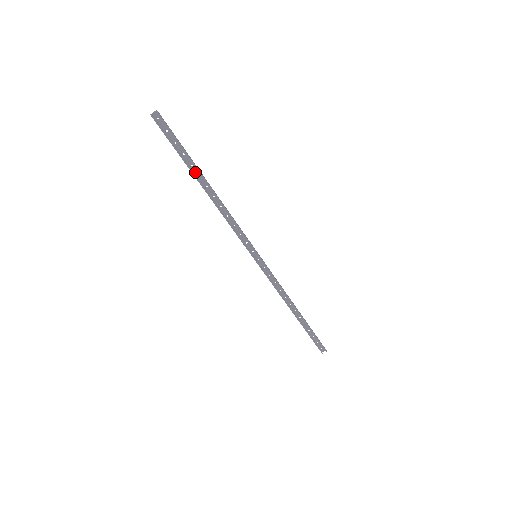
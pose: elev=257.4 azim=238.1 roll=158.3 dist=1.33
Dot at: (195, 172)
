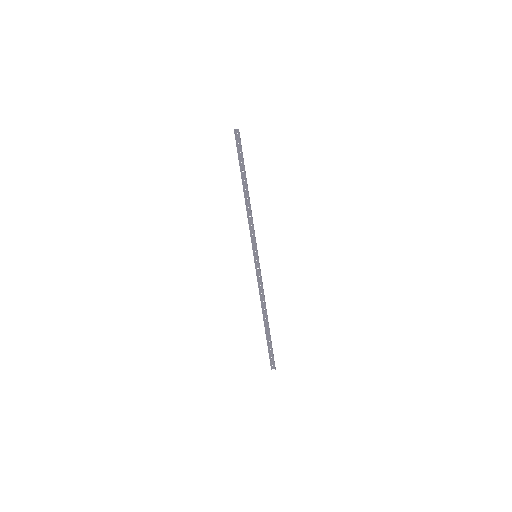
Dot at: (243, 177)
